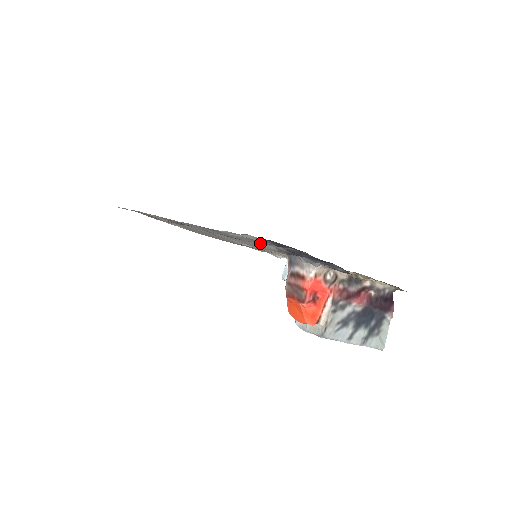
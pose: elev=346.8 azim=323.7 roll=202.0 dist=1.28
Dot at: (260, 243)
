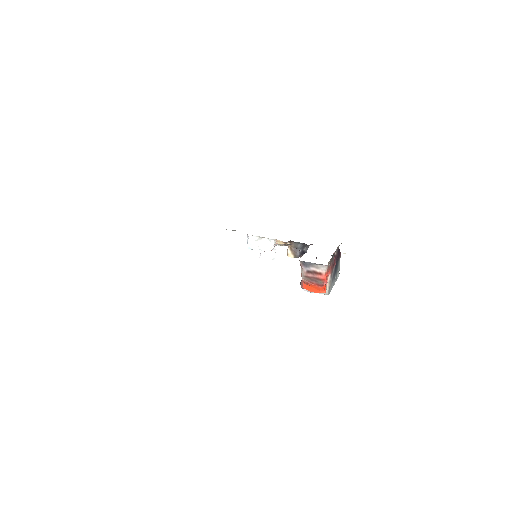
Dot at: occluded
